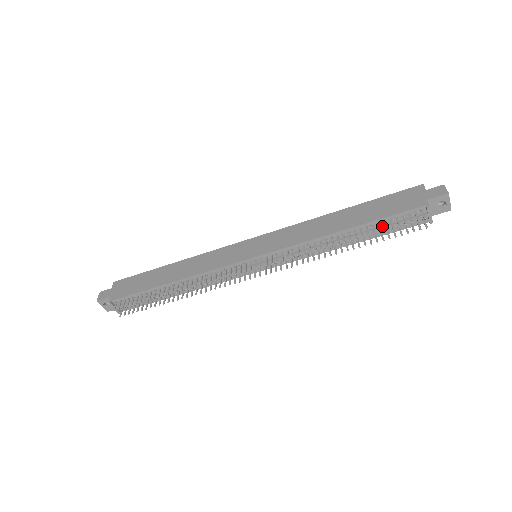
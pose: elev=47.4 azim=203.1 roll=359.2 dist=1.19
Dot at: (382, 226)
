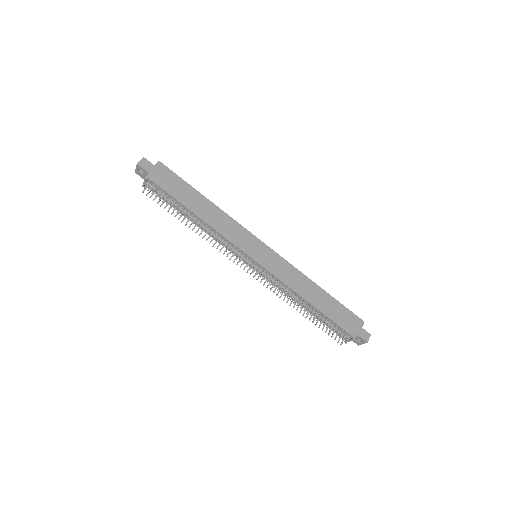
Dot at: (327, 321)
